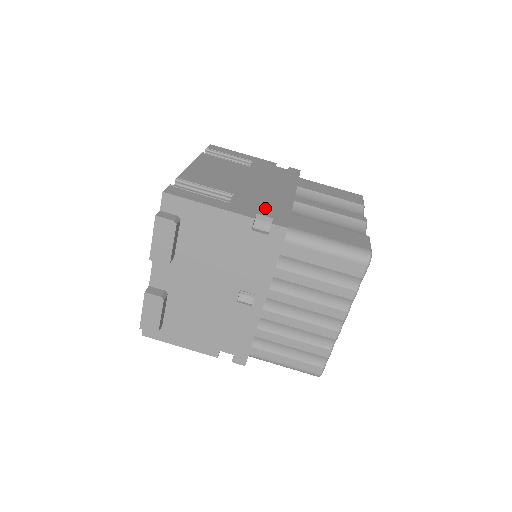
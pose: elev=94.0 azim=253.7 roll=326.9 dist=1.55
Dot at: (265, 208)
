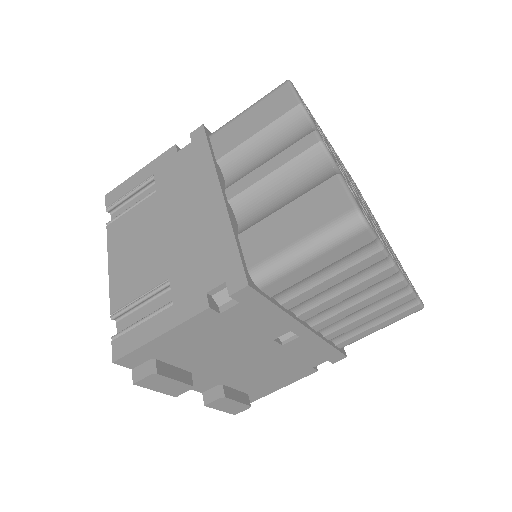
Dot at: (208, 269)
